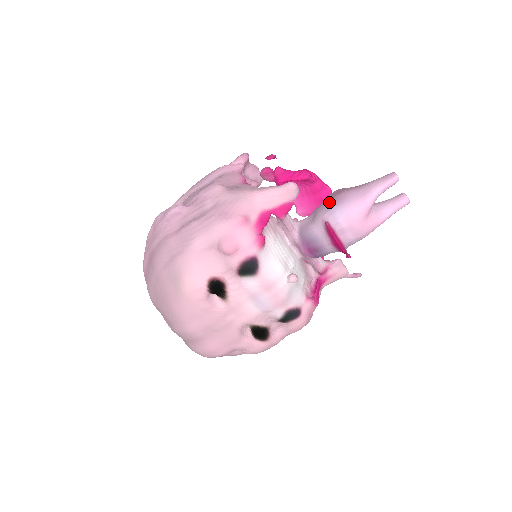
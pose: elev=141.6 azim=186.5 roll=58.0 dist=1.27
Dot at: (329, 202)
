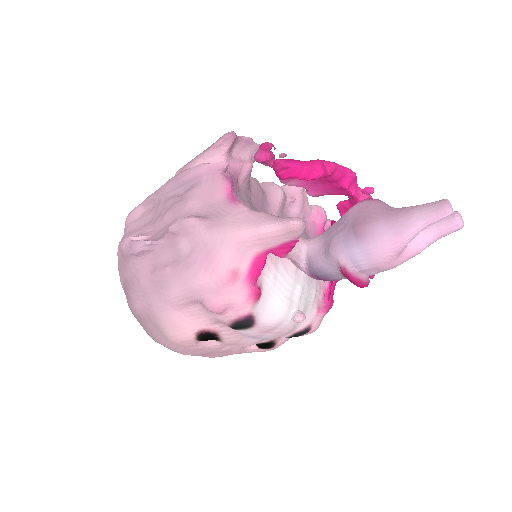
Dot at: (348, 233)
